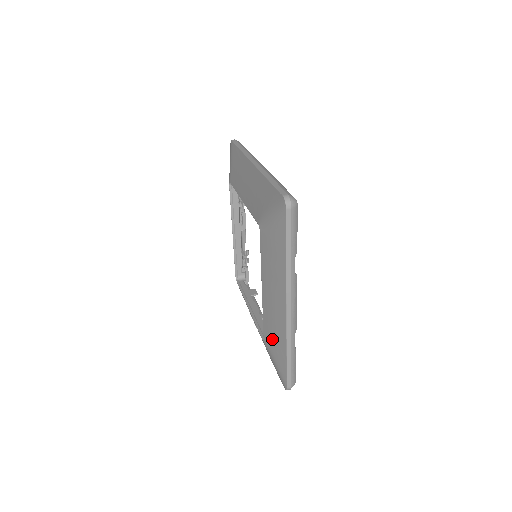
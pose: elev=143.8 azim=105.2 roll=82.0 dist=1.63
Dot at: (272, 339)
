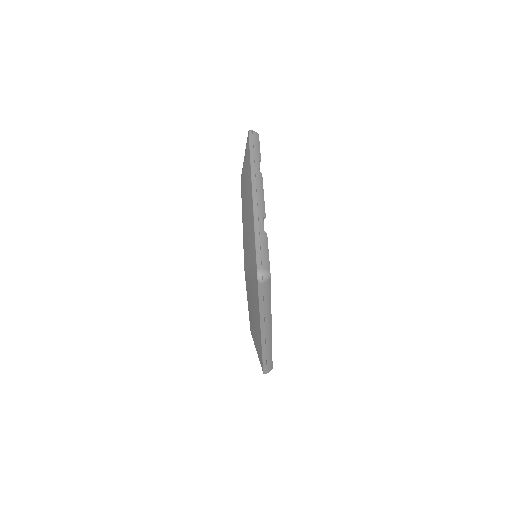
Dot at: occluded
